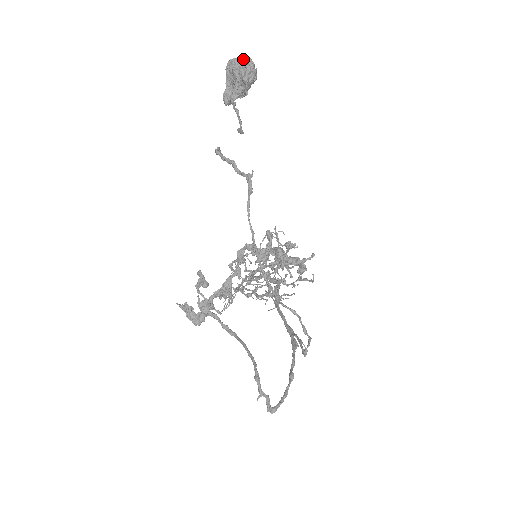
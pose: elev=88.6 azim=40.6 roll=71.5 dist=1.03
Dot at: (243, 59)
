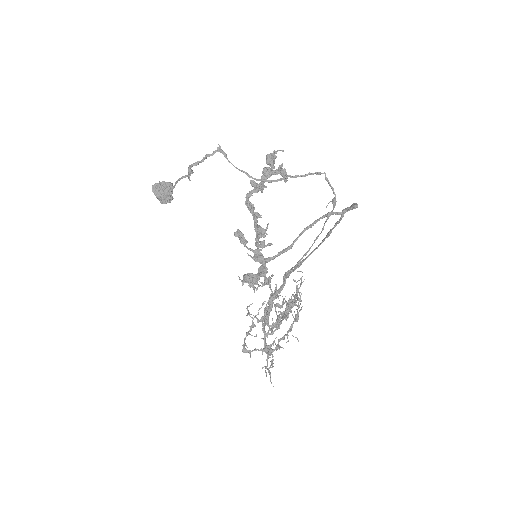
Dot at: (159, 183)
